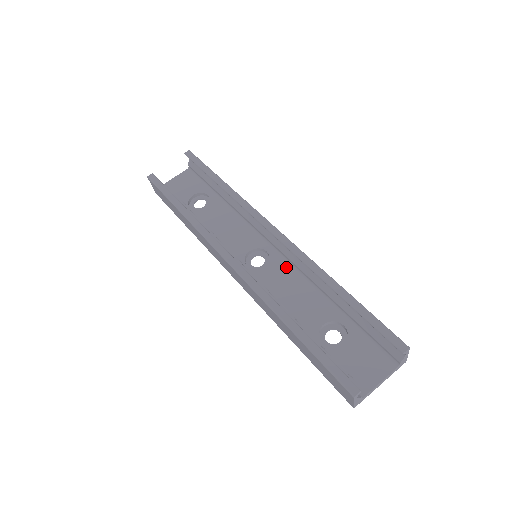
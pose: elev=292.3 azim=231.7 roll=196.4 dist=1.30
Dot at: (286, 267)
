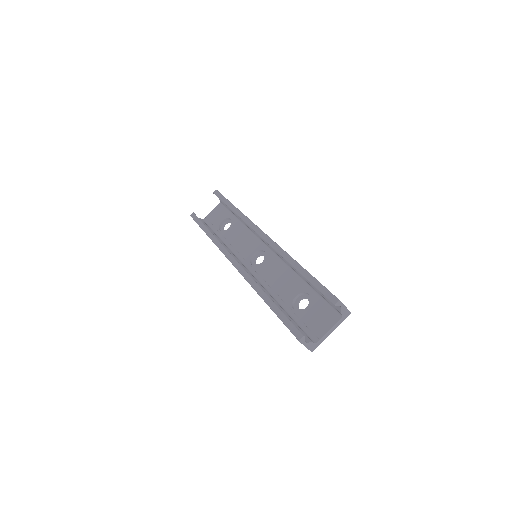
Dot at: (276, 260)
